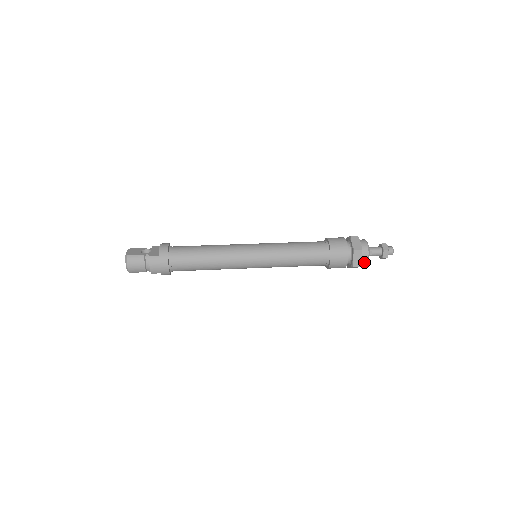
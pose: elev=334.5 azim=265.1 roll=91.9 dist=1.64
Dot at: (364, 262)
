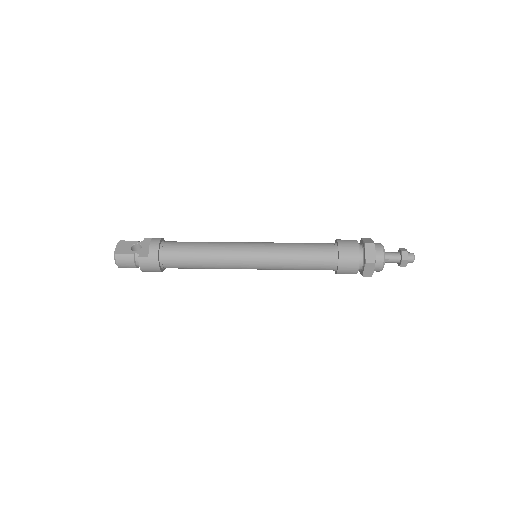
Dot at: (377, 271)
